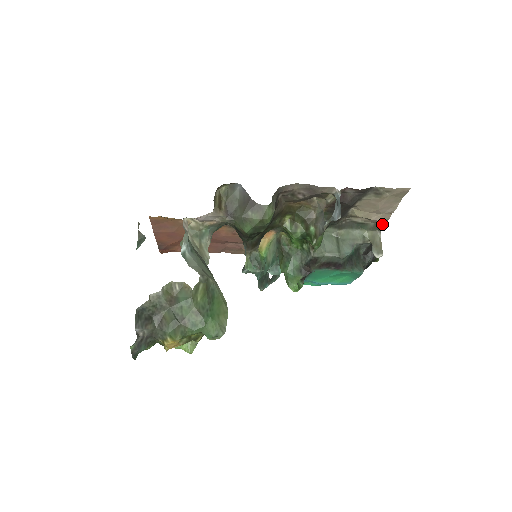
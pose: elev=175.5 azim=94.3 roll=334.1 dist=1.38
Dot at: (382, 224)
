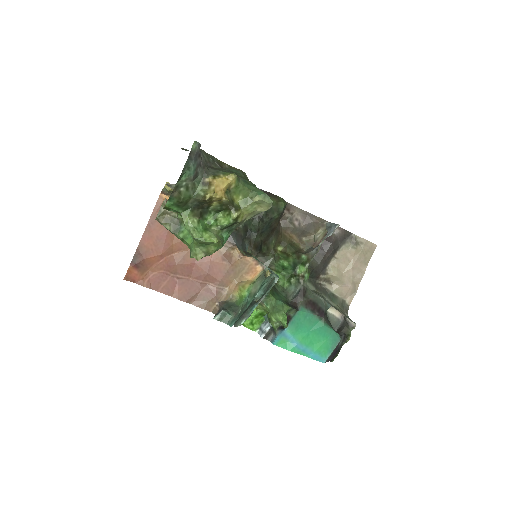
Dot at: (349, 303)
